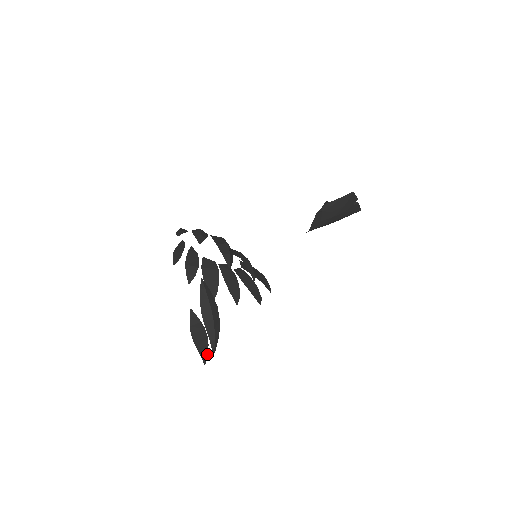
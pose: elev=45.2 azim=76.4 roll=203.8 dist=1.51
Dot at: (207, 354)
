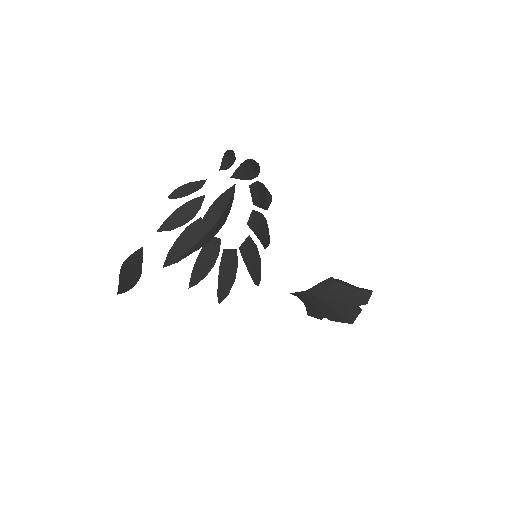
Dot at: (127, 290)
